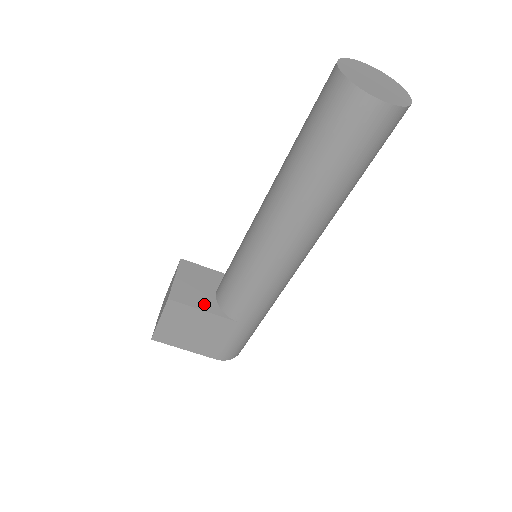
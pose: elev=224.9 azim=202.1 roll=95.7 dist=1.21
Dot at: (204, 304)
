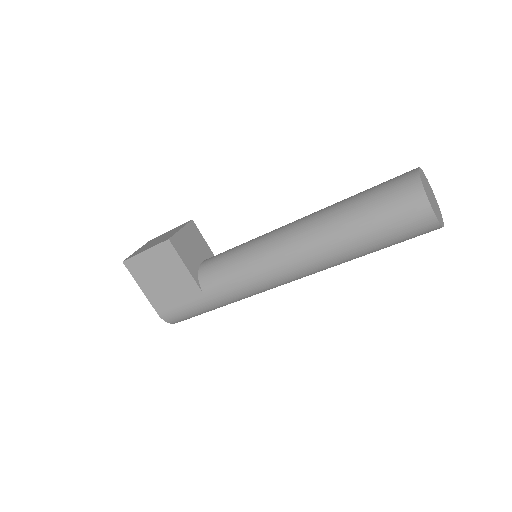
Dot at: (190, 263)
